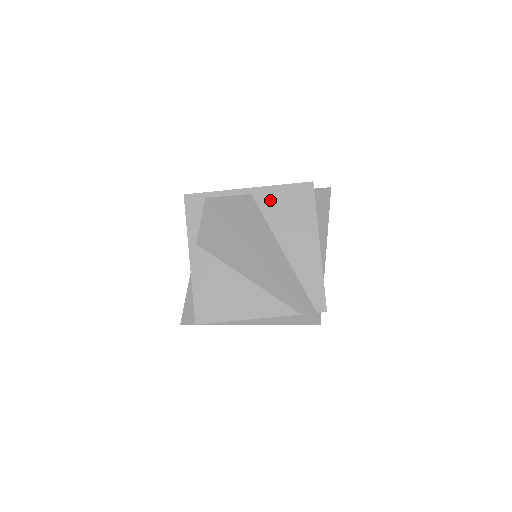
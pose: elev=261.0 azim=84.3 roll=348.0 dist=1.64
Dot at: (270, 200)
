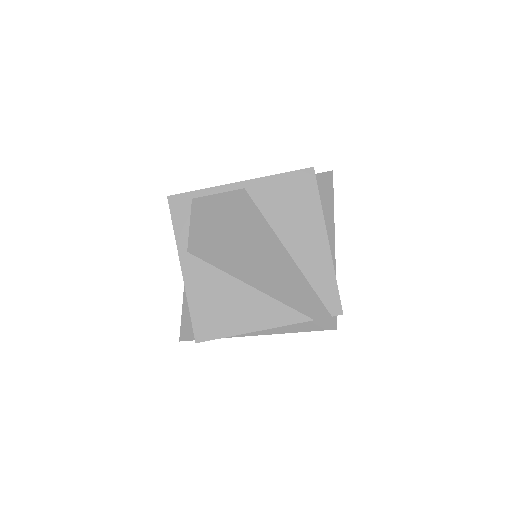
Dot at: (266, 193)
